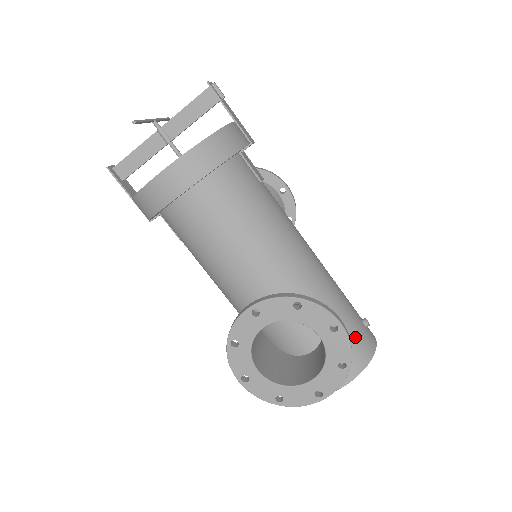
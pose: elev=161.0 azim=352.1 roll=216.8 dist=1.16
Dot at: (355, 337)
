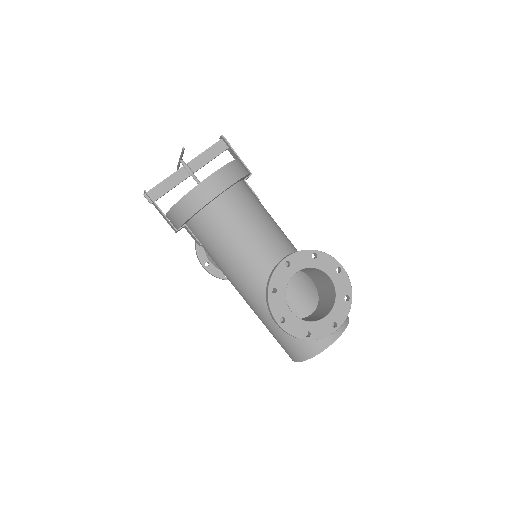
Dot at: occluded
